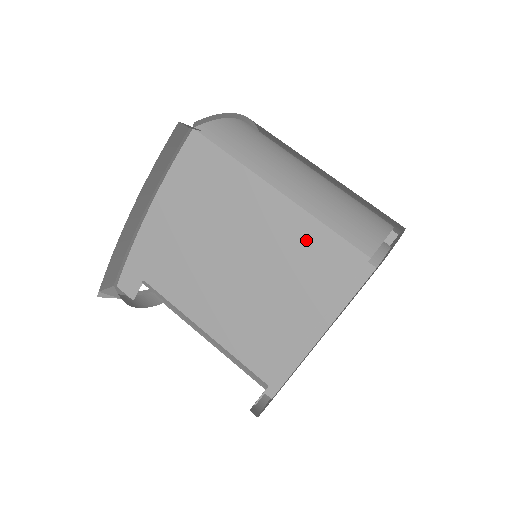
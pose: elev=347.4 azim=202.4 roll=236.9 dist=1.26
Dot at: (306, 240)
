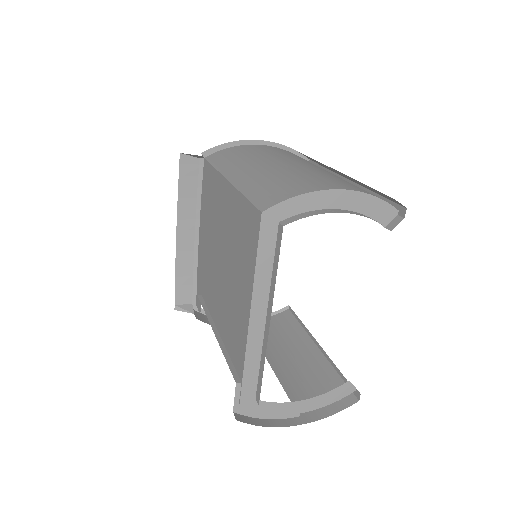
Dot at: (239, 216)
